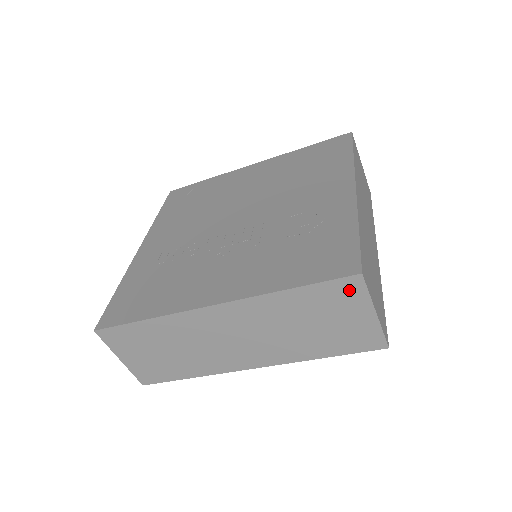
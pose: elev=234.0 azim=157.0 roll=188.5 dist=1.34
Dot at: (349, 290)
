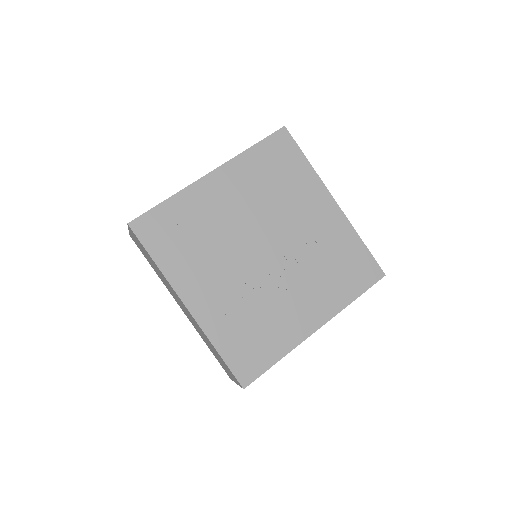
Dot at: occluded
